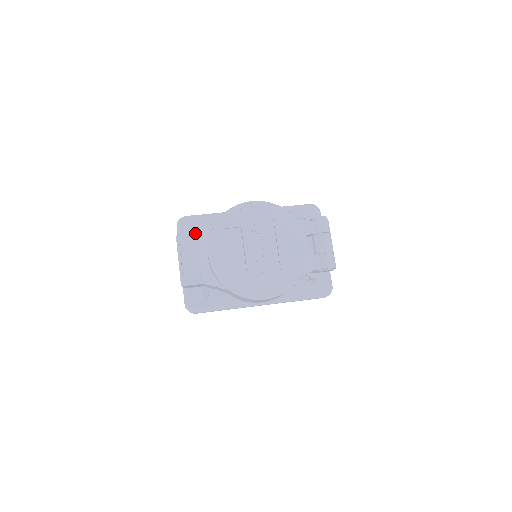
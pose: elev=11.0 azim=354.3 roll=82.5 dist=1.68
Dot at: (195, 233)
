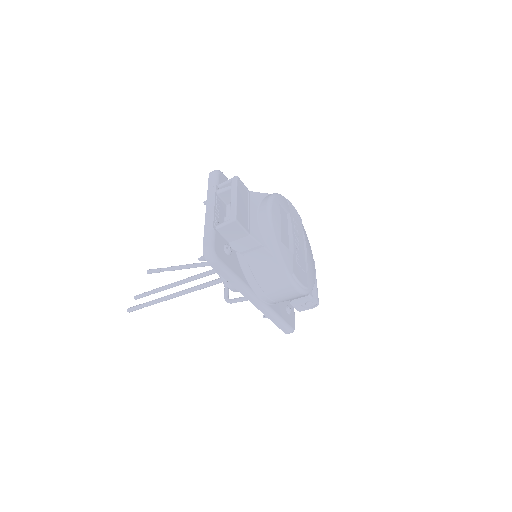
Dot at: occluded
